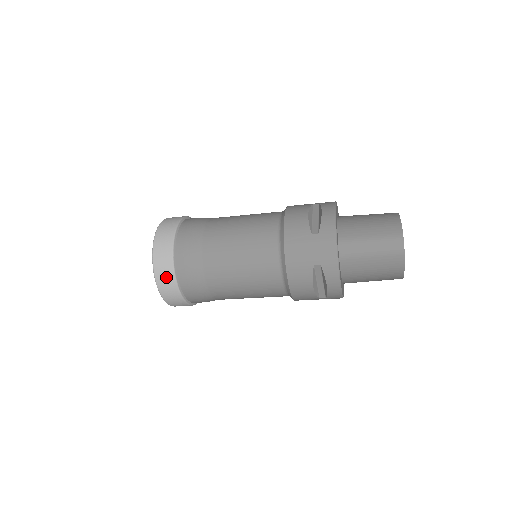
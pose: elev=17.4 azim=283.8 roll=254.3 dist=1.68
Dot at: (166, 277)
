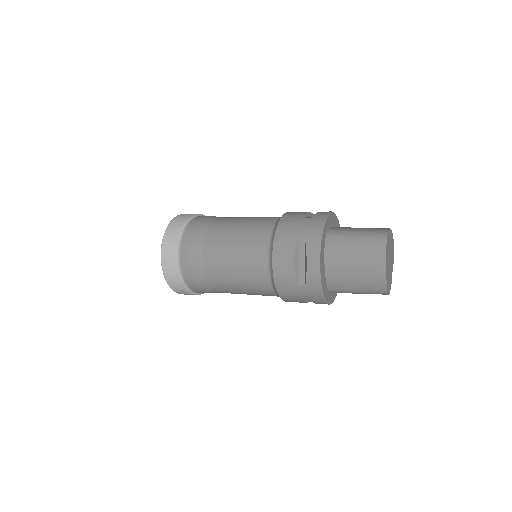
Dot at: (172, 239)
